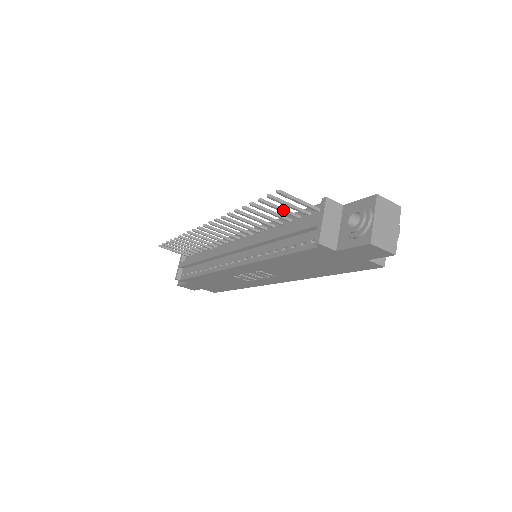
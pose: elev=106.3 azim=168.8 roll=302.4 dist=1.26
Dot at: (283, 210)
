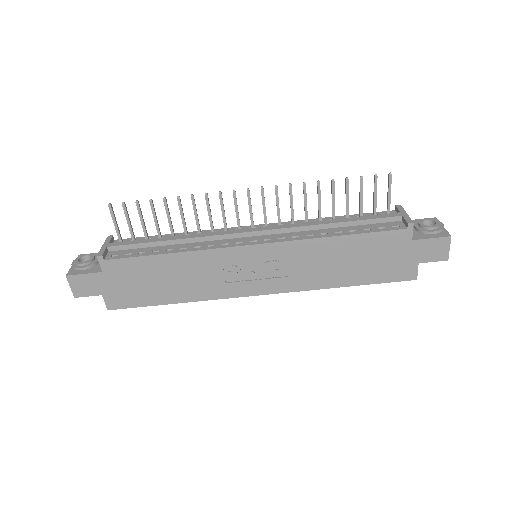
Dot at: (362, 200)
